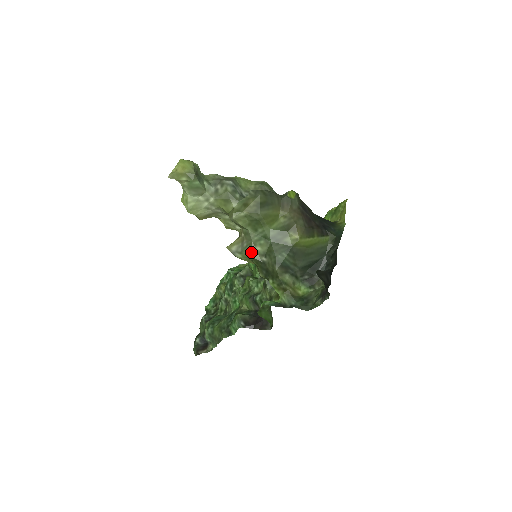
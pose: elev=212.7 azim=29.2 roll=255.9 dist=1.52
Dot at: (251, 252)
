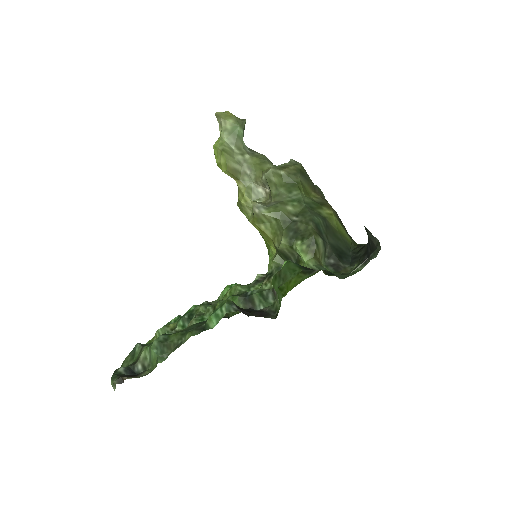
Dot at: (281, 208)
